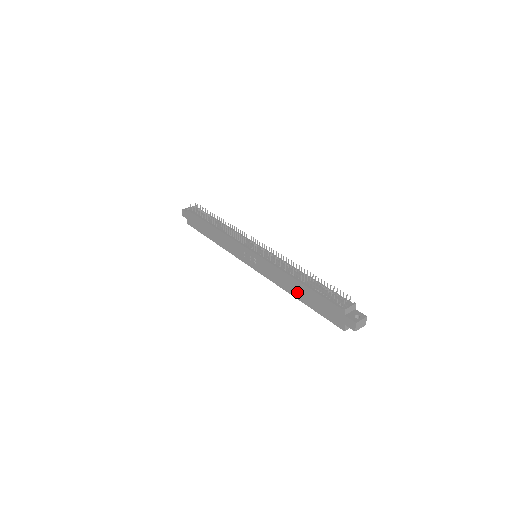
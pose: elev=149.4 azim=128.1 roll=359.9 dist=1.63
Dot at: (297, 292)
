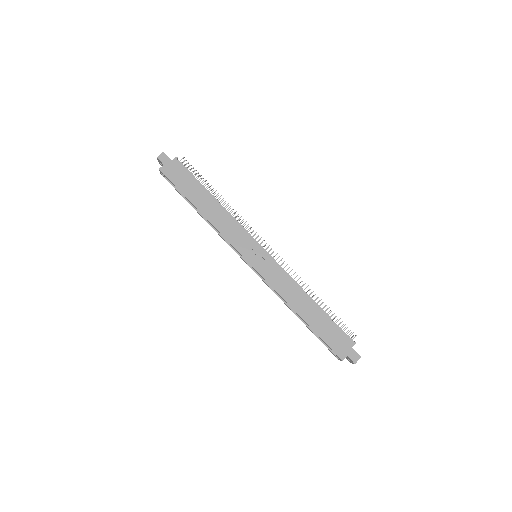
Dot at: (304, 310)
